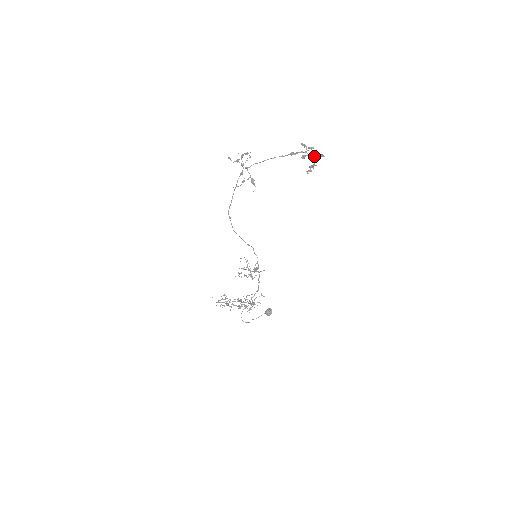
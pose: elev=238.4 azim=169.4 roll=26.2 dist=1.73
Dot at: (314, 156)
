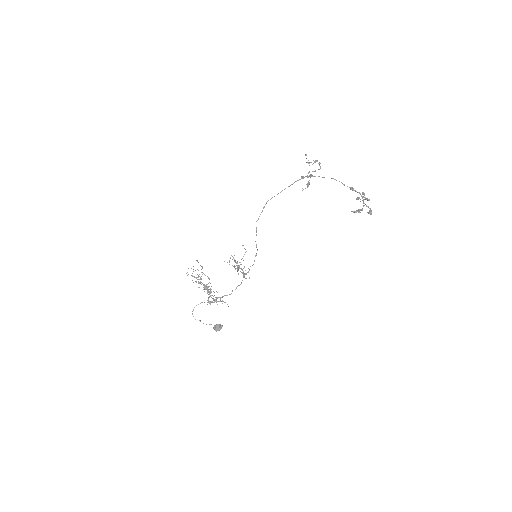
Dot at: occluded
